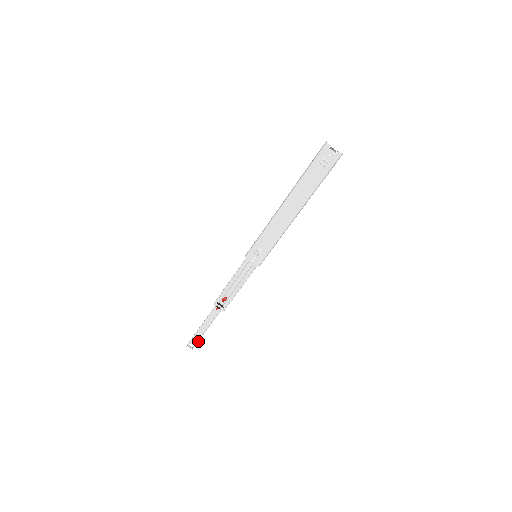
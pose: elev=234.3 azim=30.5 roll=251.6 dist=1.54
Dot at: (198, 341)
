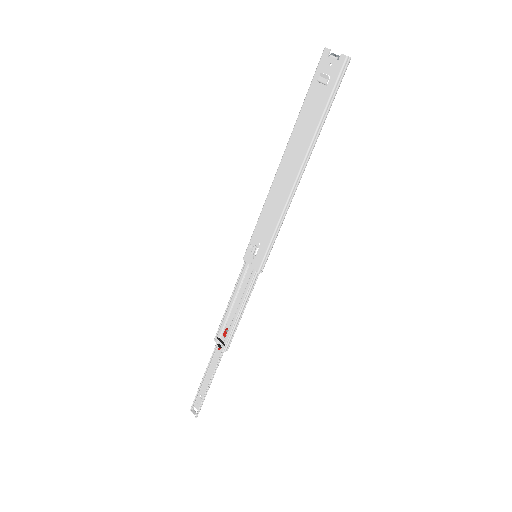
Dot at: (201, 402)
